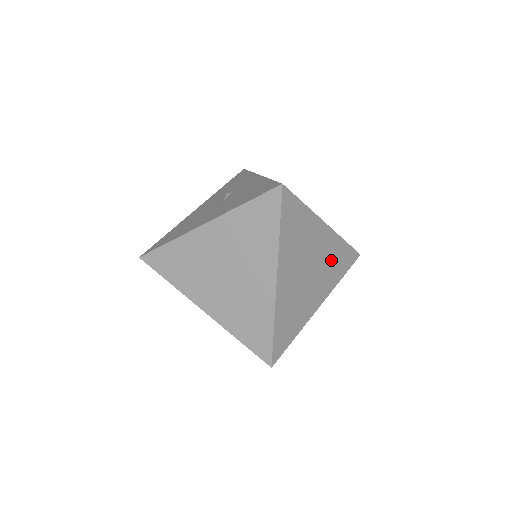
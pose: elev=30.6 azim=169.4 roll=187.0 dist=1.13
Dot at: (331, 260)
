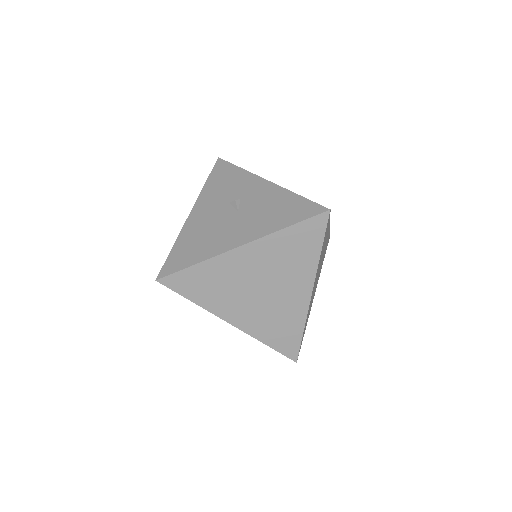
Dot at: occluded
